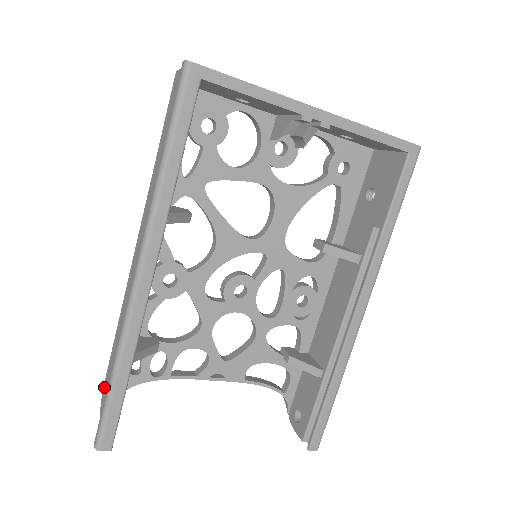
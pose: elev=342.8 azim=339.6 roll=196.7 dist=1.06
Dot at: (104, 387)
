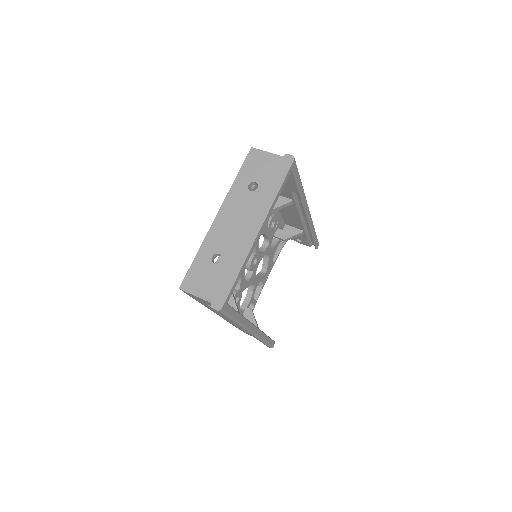
Dot at: occluded
